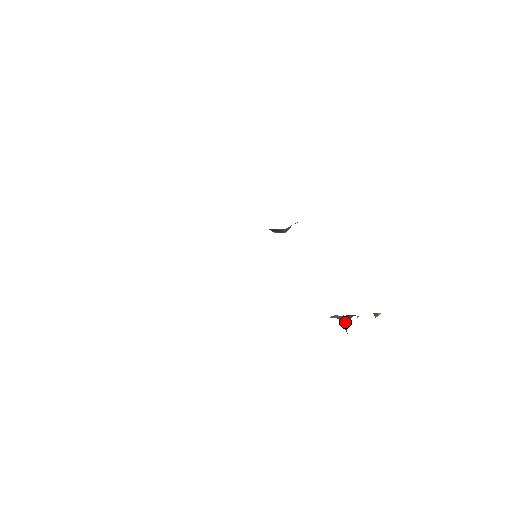
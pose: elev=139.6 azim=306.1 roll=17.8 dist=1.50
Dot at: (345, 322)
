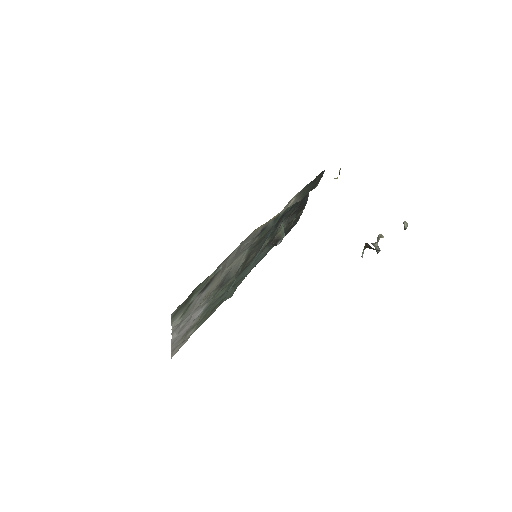
Dot at: (365, 243)
